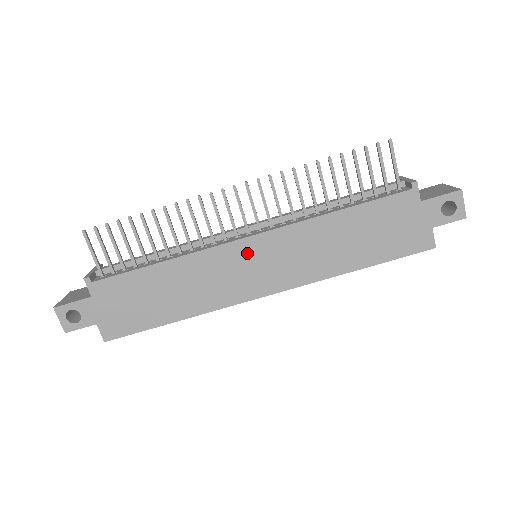
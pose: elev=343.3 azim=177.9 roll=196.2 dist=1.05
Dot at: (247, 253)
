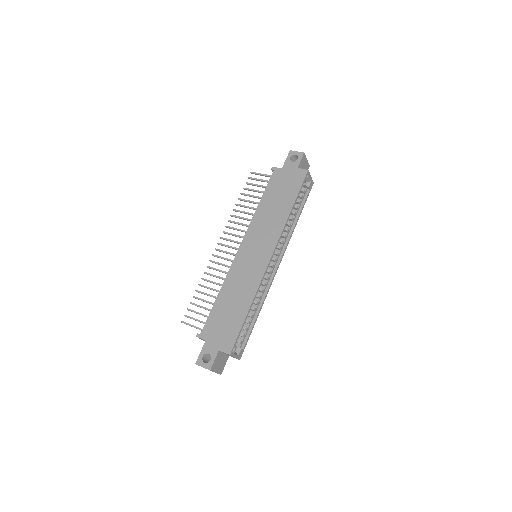
Dot at: (245, 253)
